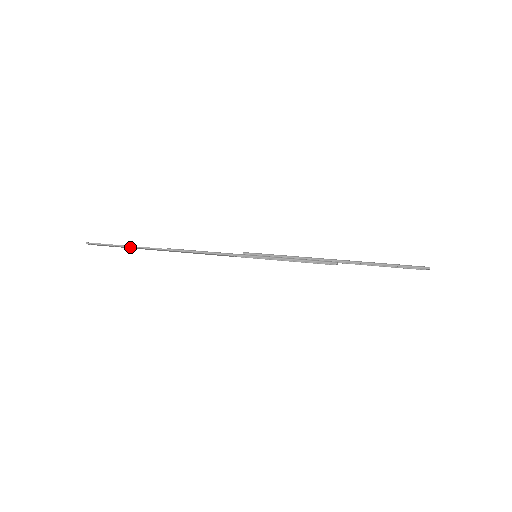
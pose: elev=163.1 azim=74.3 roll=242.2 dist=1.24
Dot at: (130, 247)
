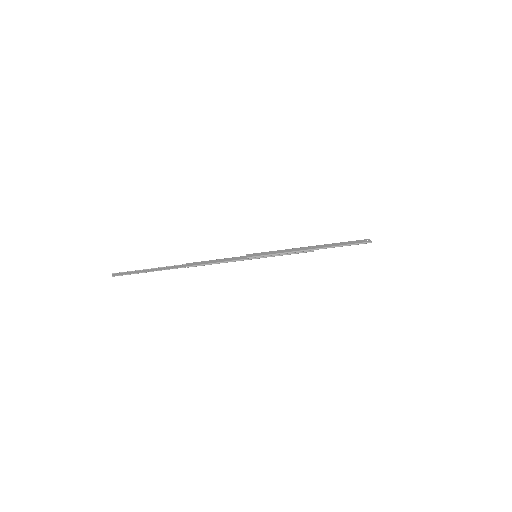
Dot at: (153, 271)
